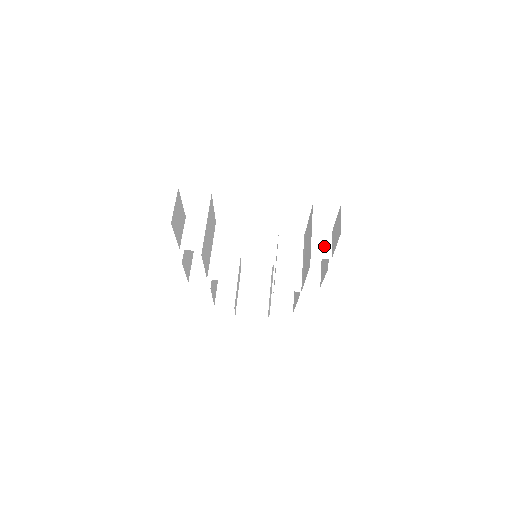
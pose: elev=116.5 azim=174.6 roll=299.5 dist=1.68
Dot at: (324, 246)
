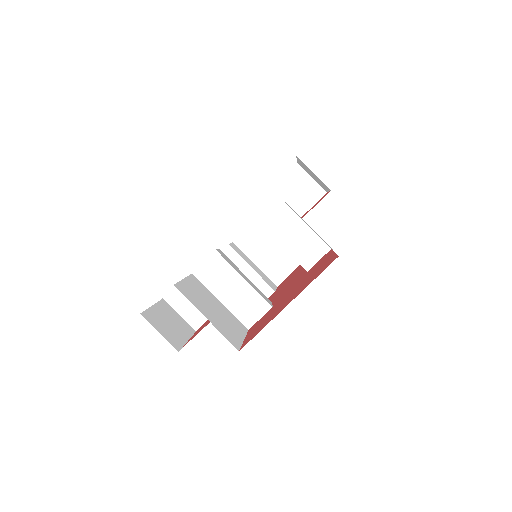
Dot at: (306, 187)
